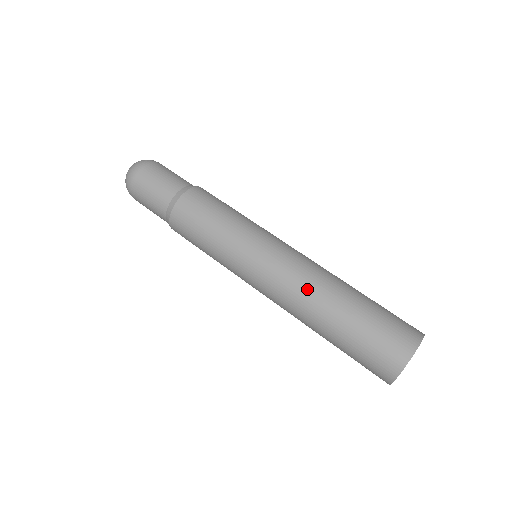
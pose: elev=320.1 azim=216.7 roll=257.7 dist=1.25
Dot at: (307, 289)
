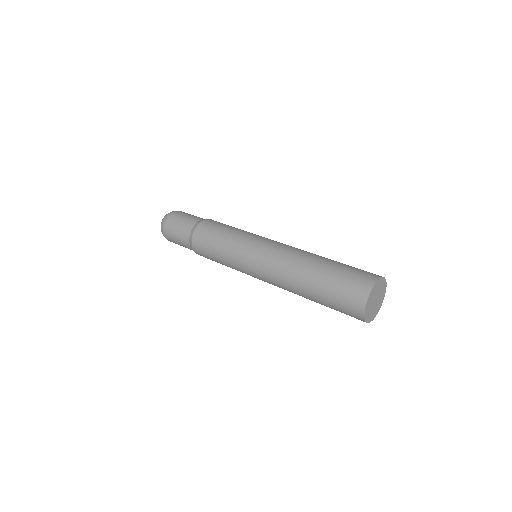
Dot at: (285, 279)
